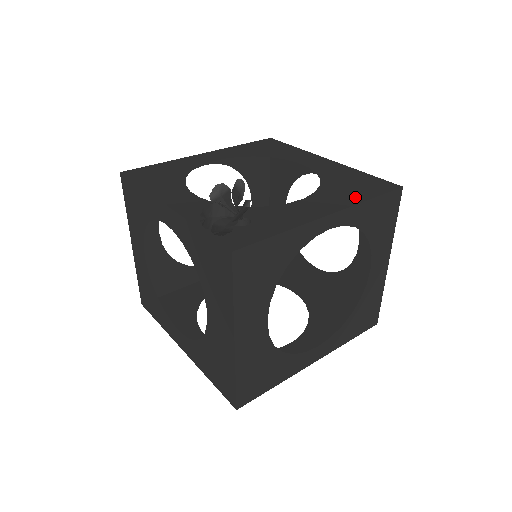
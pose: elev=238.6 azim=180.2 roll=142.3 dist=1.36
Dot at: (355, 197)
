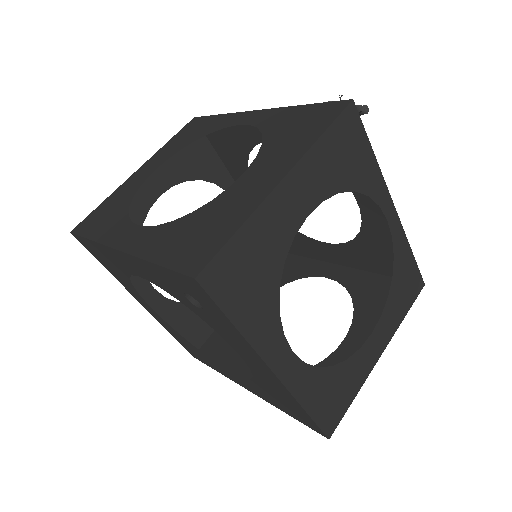
Dot at: occluded
